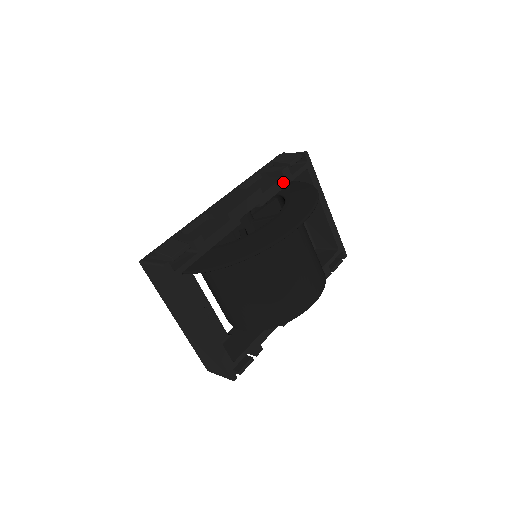
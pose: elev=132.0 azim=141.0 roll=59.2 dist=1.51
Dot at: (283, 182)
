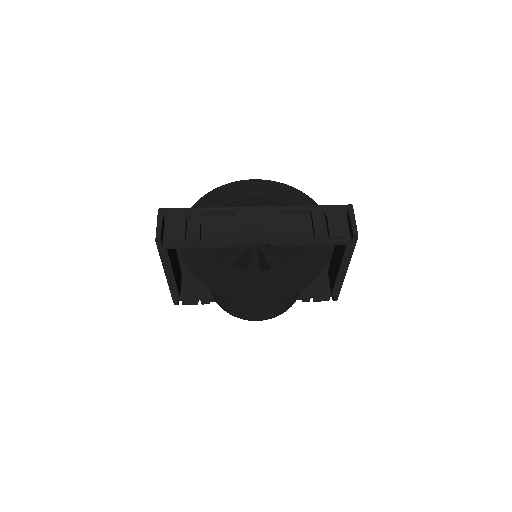
Dot at: (310, 242)
